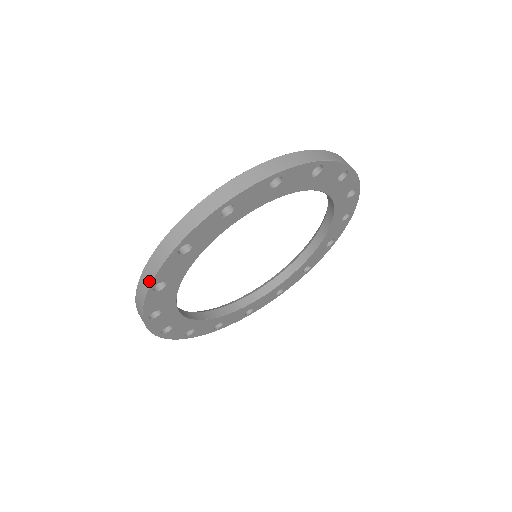
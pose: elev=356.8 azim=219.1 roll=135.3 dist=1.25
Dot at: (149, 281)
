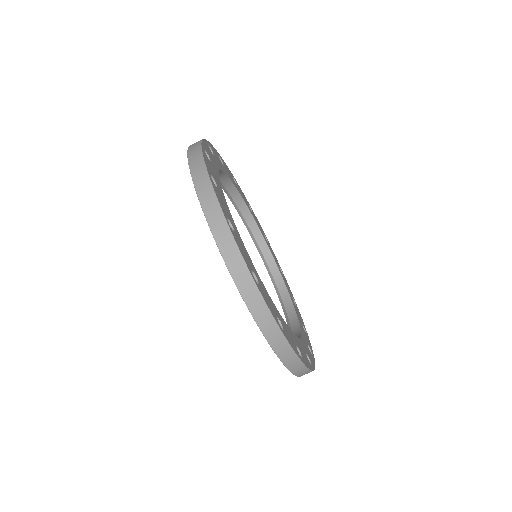
Dot at: (203, 167)
